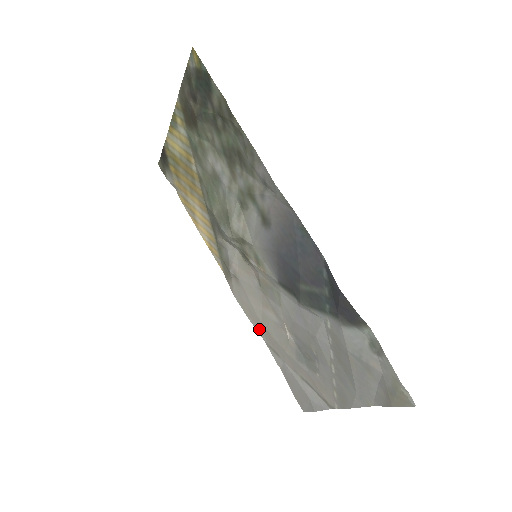
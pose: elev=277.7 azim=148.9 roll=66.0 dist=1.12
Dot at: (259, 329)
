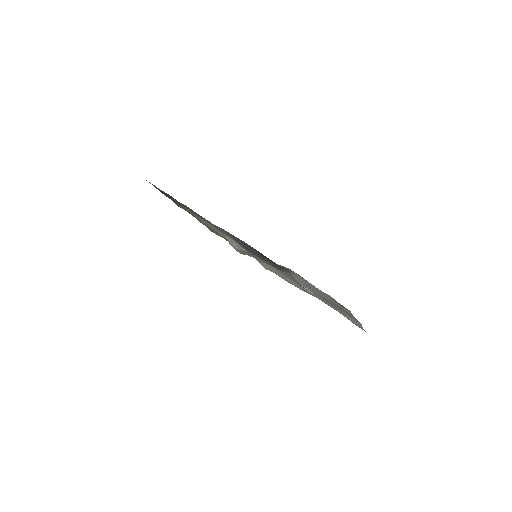
Dot at: occluded
